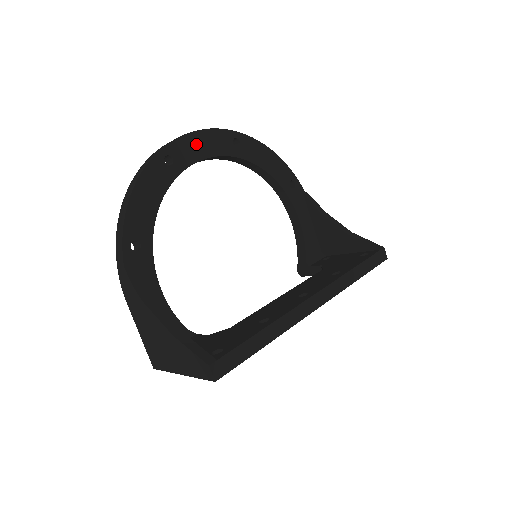
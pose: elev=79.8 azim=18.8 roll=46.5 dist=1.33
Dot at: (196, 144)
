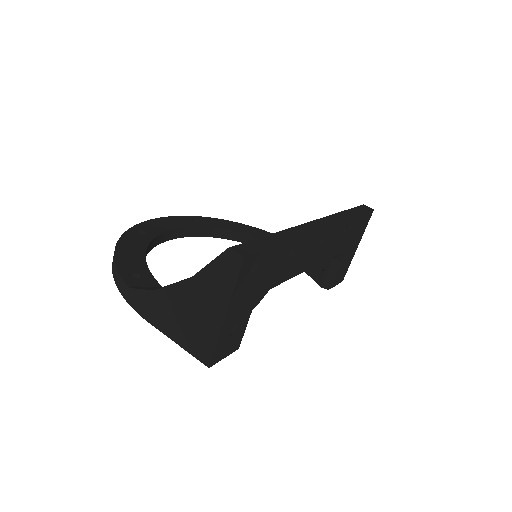
Dot at: (160, 224)
